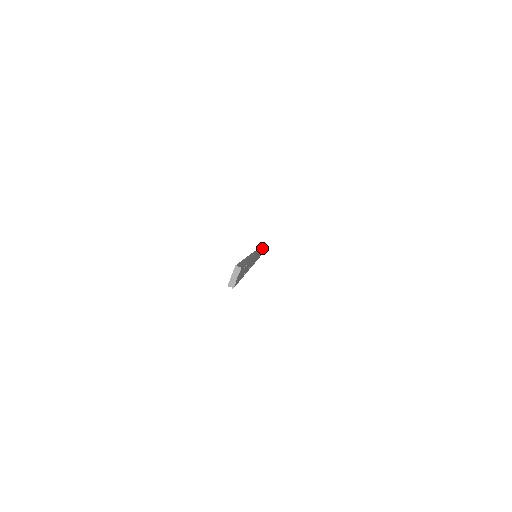
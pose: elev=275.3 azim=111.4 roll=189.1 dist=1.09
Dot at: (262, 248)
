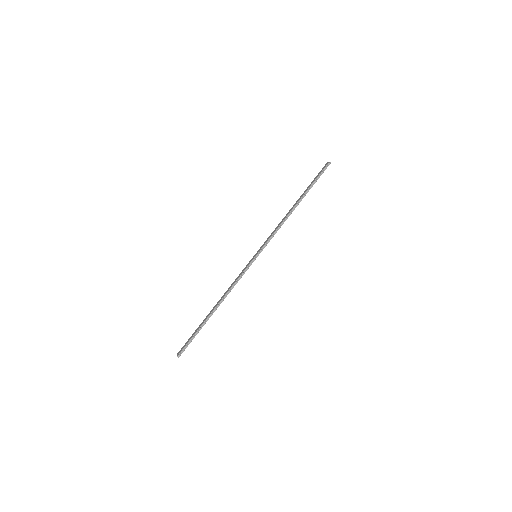
Dot at: (279, 228)
